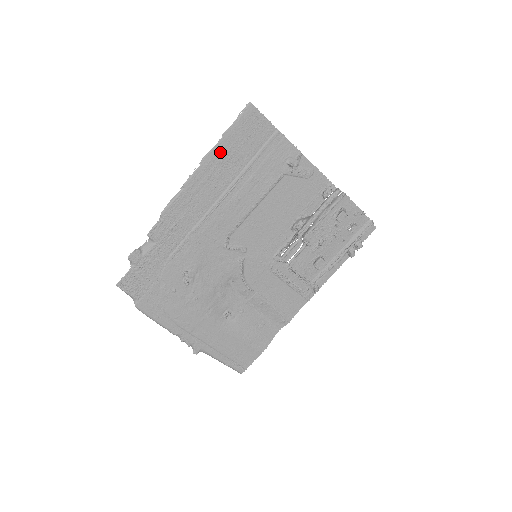
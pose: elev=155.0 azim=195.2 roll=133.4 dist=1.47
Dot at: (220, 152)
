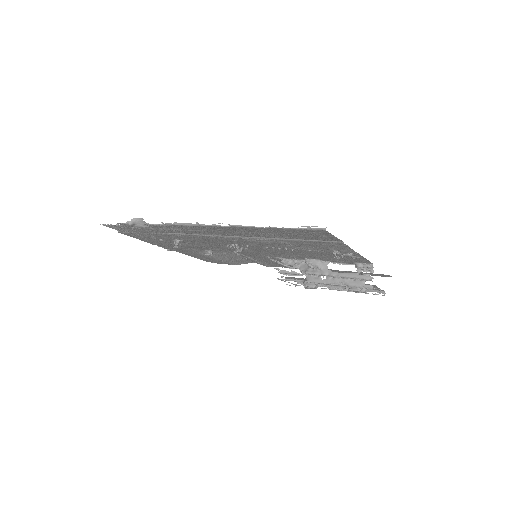
Dot at: (259, 230)
